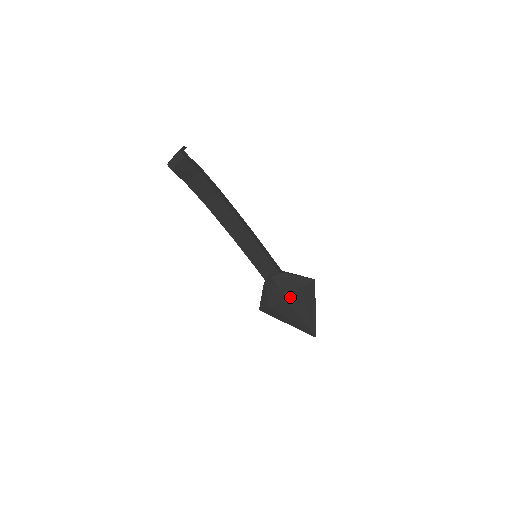
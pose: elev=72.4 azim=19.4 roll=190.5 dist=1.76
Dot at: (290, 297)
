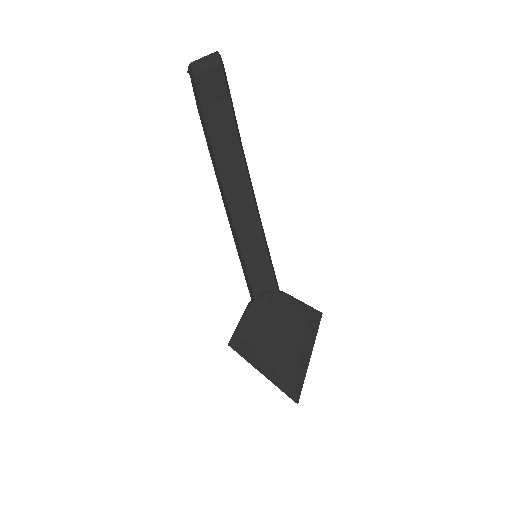
Dot at: (285, 331)
